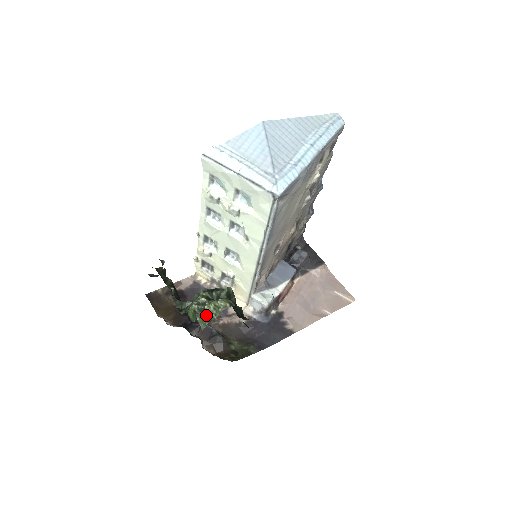
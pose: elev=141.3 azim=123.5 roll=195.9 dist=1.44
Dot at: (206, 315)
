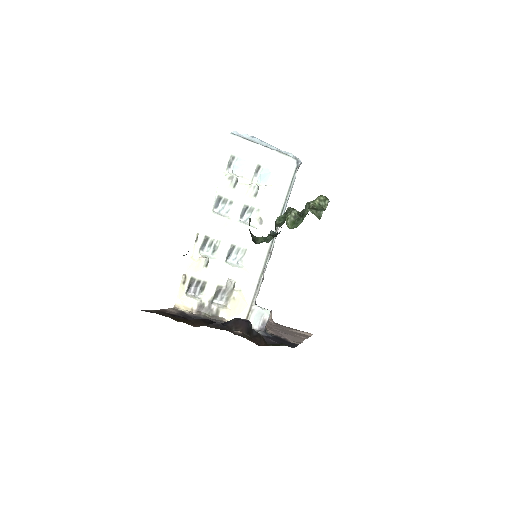
Dot at: (316, 207)
